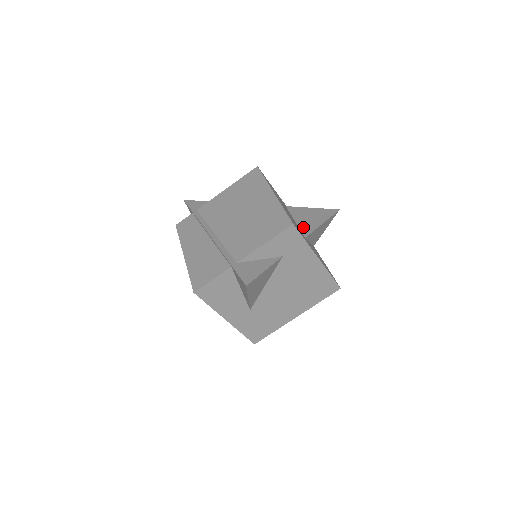
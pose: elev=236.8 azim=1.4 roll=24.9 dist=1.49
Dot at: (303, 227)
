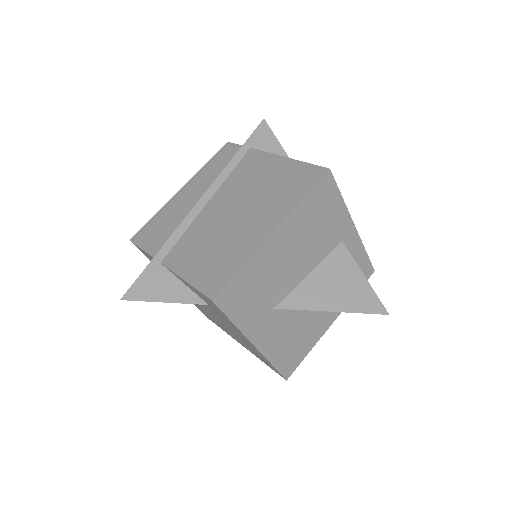
Dot at: (299, 292)
